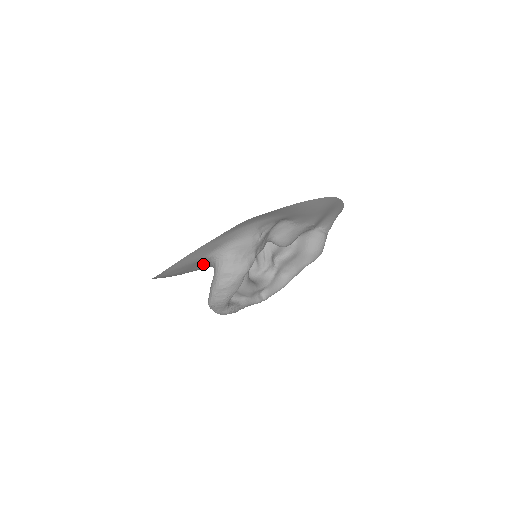
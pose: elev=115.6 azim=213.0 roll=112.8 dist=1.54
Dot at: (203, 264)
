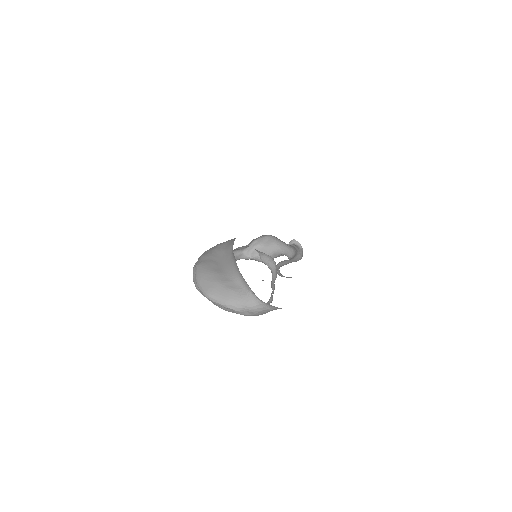
Dot at: occluded
